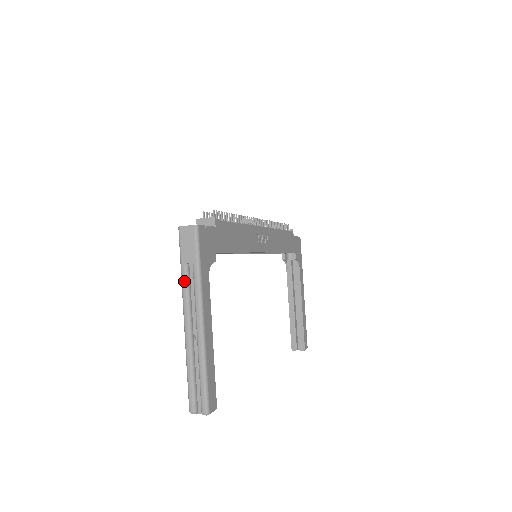
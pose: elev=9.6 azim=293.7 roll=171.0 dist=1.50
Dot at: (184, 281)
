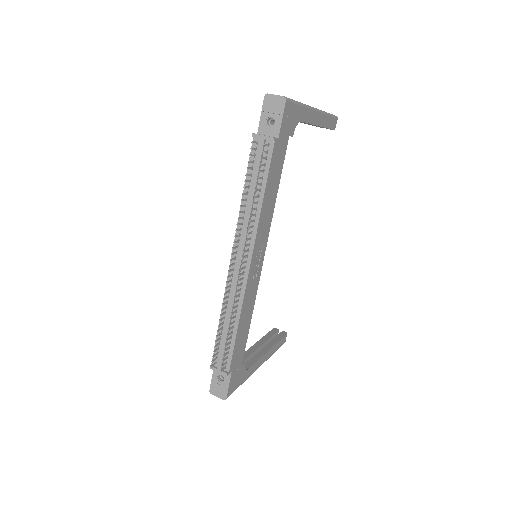
Dot at: occluded
